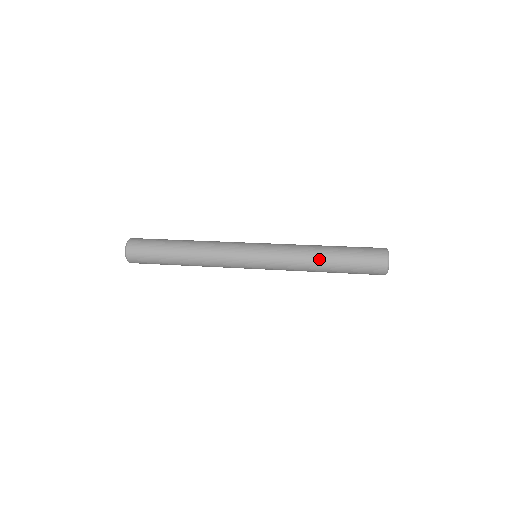
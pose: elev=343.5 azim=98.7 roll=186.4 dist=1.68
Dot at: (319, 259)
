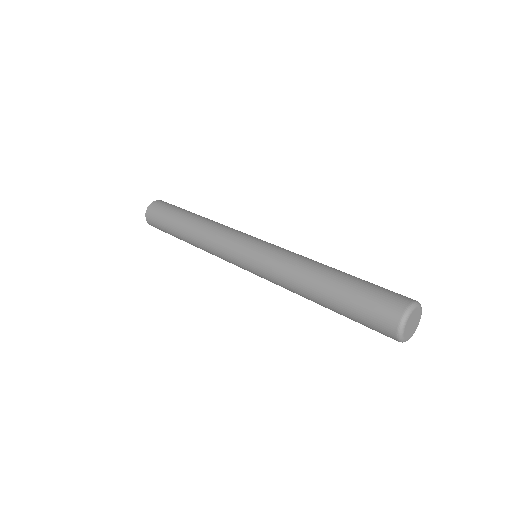
Dot at: (316, 274)
